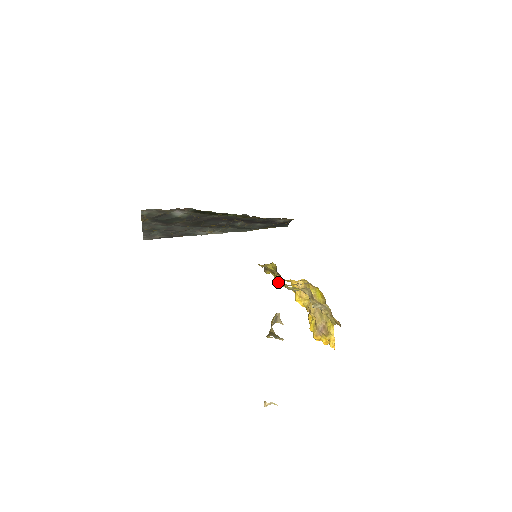
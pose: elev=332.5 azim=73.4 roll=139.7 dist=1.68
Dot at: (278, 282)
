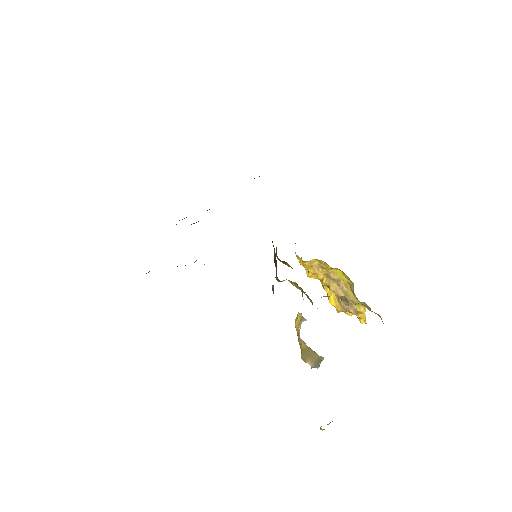
Dot at: (297, 288)
